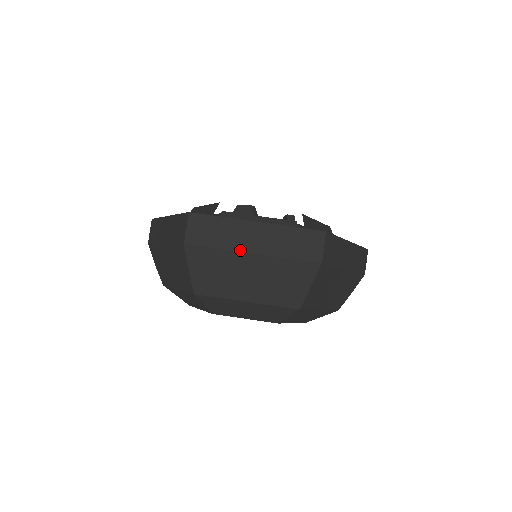
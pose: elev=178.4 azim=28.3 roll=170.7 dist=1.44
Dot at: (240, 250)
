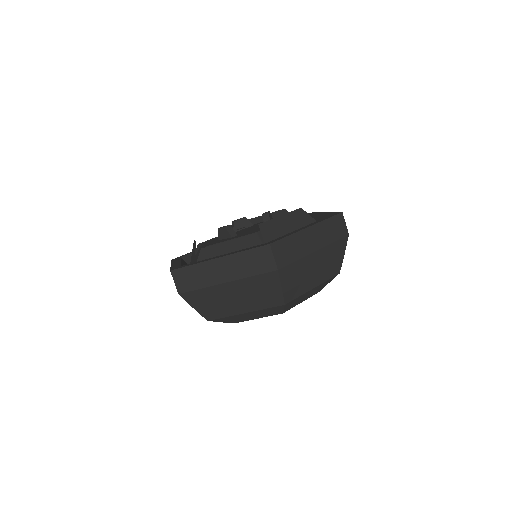
Dot at: (216, 284)
